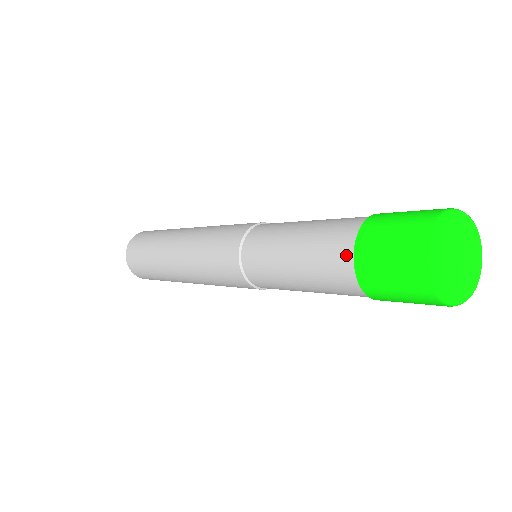
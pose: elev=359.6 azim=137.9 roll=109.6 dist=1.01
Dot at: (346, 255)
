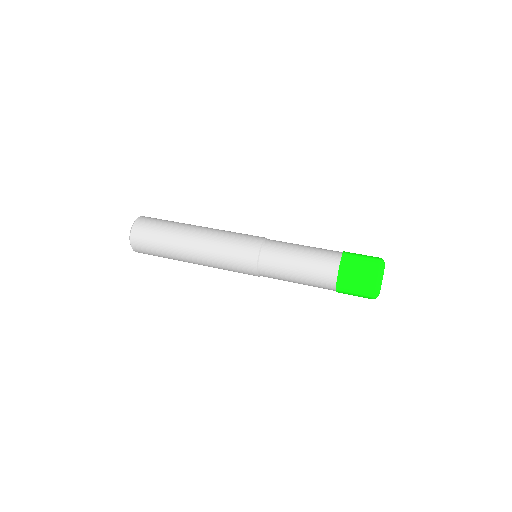
Dot at: (331, 286)
